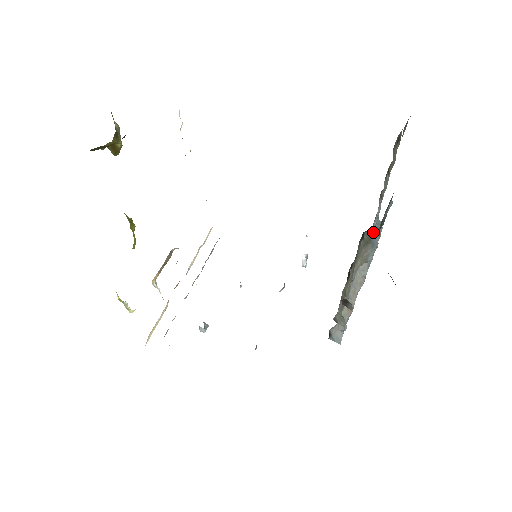
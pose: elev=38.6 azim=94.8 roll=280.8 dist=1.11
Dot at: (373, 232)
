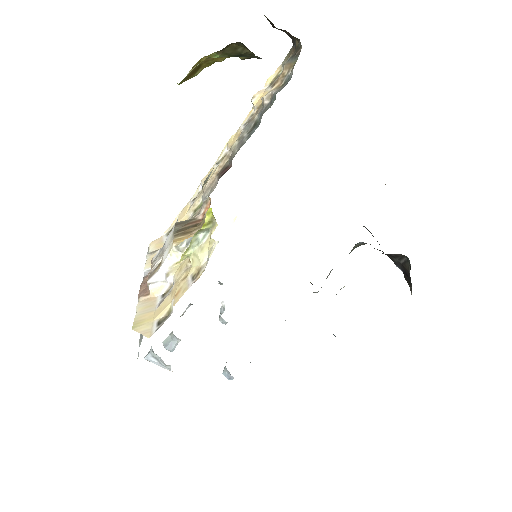
Dot at: (352, 250)
